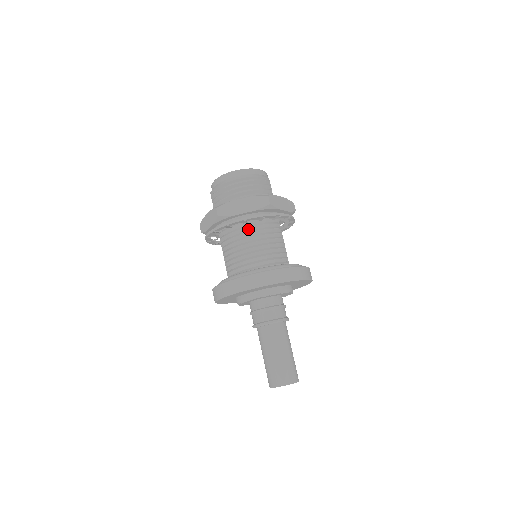
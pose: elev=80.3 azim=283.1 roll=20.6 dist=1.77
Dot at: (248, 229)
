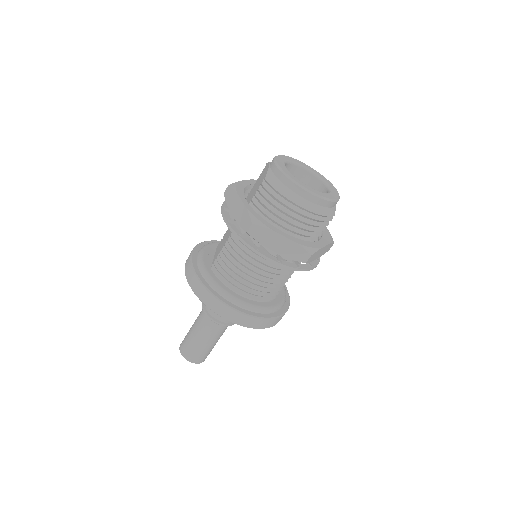
Dot at: occluded
